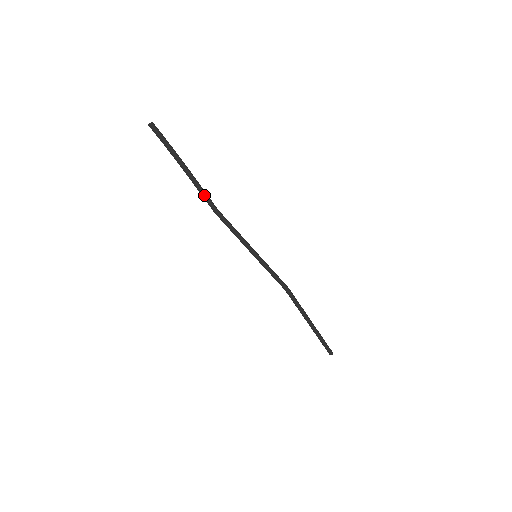
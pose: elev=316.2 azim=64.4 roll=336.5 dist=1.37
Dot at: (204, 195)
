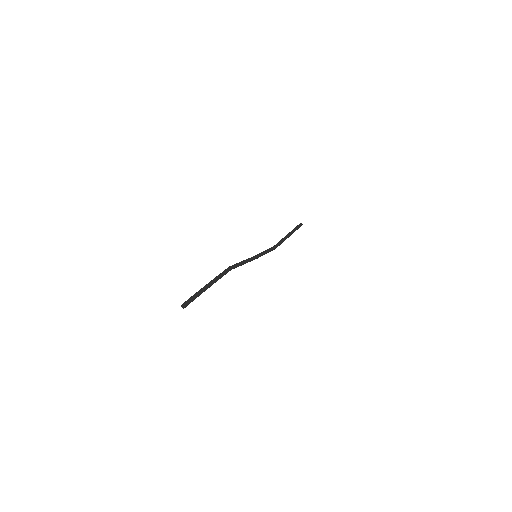
Dot at: occluded
